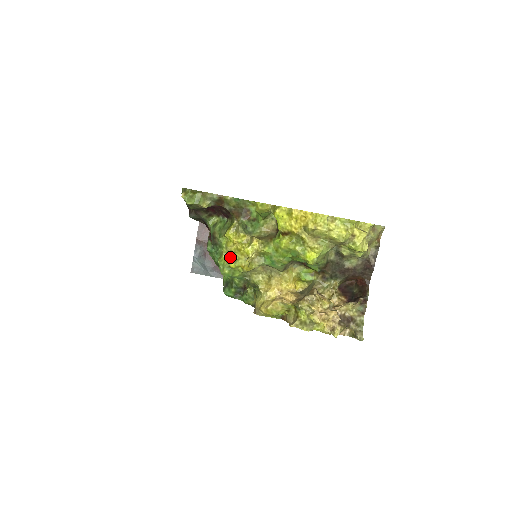
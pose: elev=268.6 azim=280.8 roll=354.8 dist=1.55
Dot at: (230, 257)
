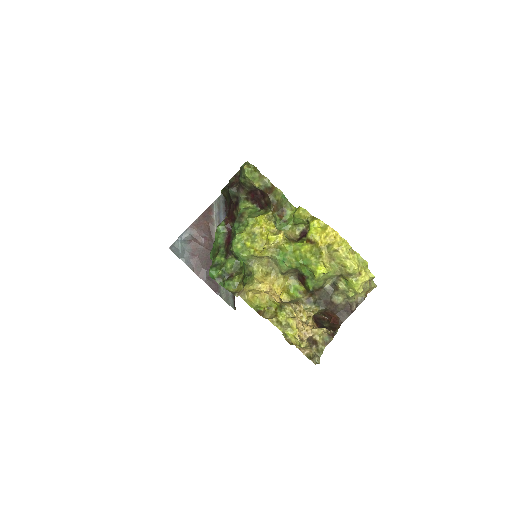
Dot at: (250, 236)
